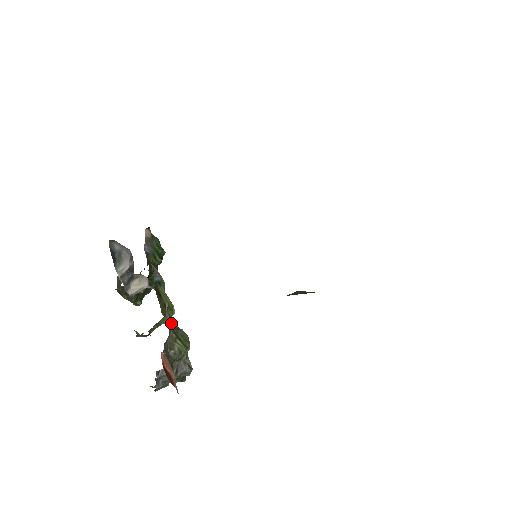
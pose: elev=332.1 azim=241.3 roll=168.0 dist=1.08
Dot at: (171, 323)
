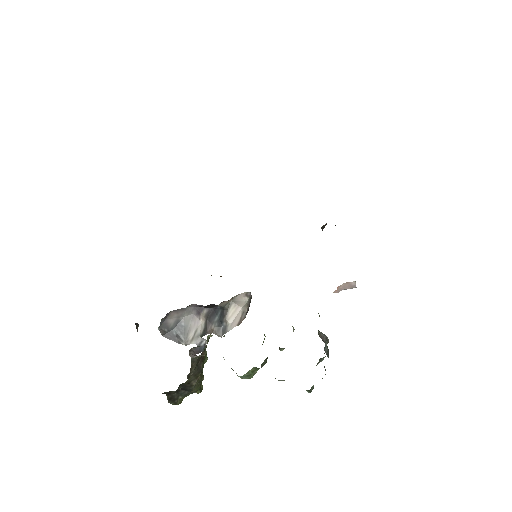
Dot at: occluded
